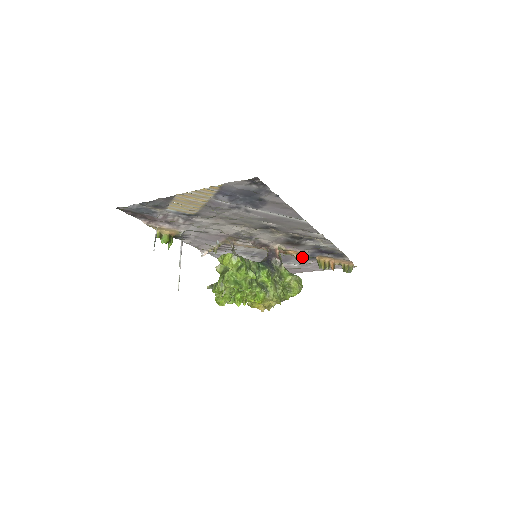
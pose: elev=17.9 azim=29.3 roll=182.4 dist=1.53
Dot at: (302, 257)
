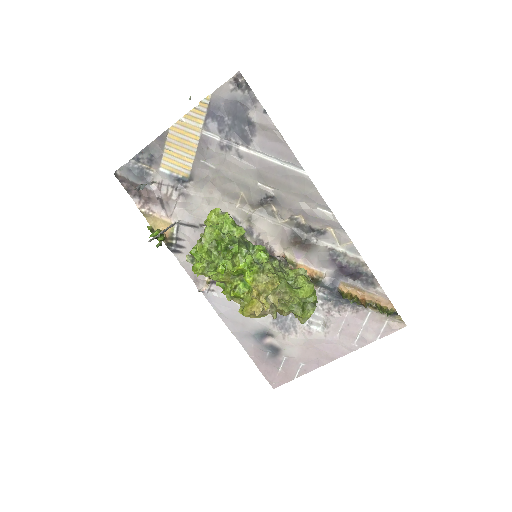
Dot at: (323, 299)
